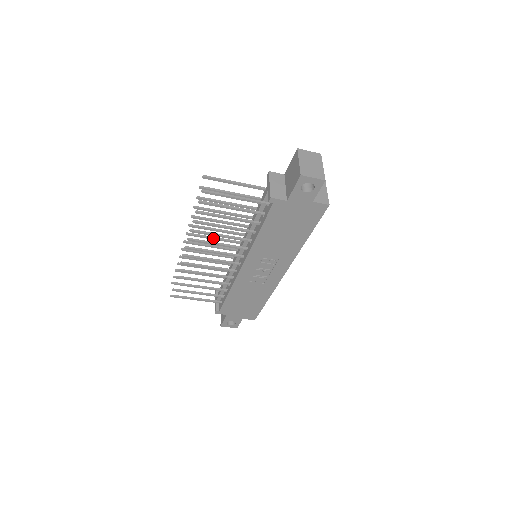
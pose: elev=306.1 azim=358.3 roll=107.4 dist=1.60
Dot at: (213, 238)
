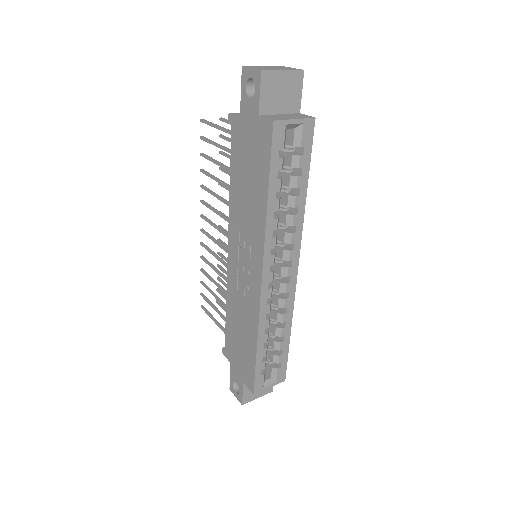
Dot at: occluded
